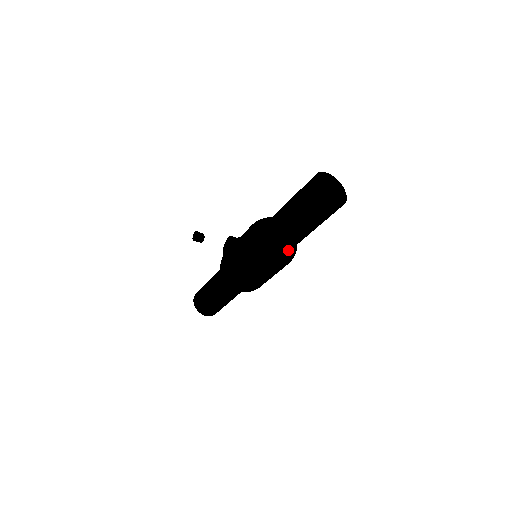
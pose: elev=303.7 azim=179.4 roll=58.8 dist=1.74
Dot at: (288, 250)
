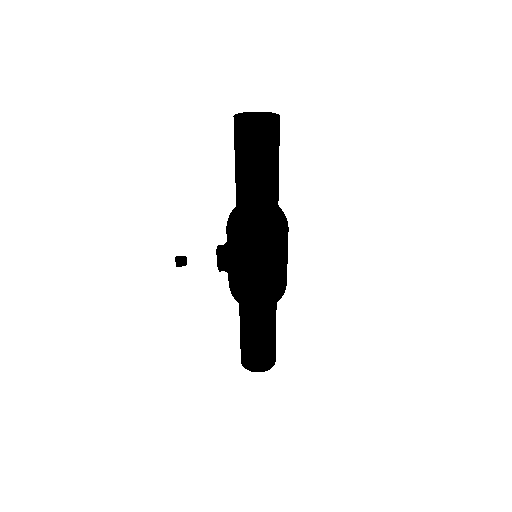
Dot at: (268, 215)
